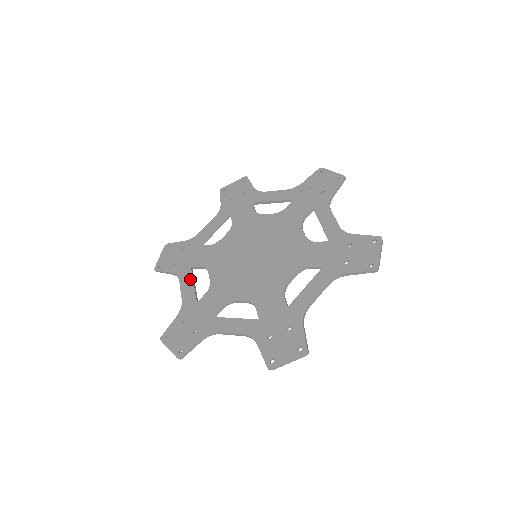
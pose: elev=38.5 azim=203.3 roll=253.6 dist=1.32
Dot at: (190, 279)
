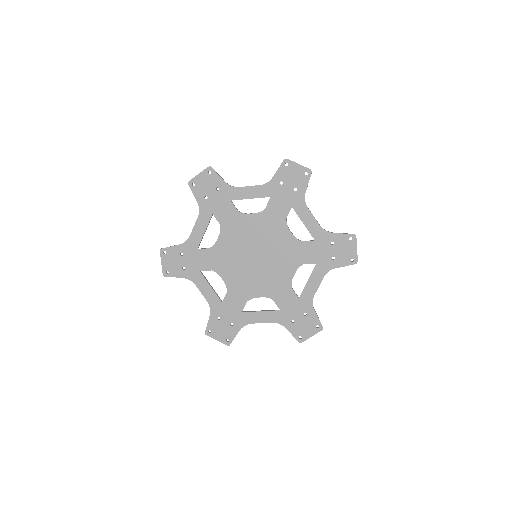
Dot at: (205, 283)
